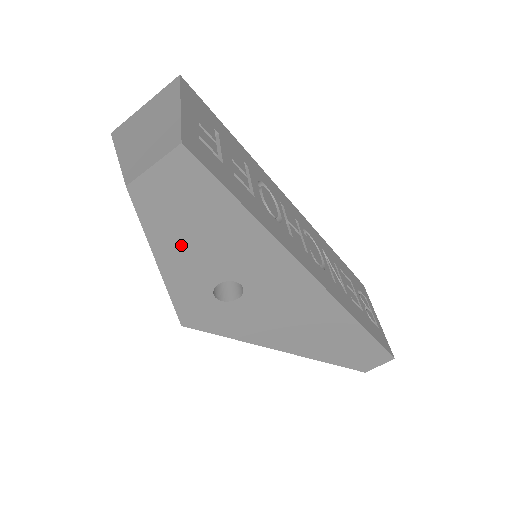
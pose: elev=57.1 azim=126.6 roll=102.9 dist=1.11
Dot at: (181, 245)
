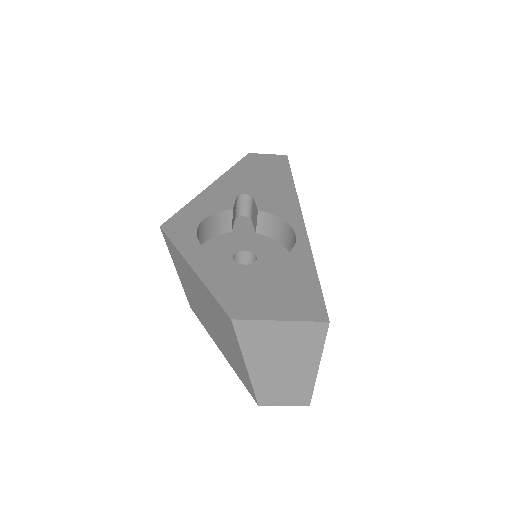
Dot at: occluded
